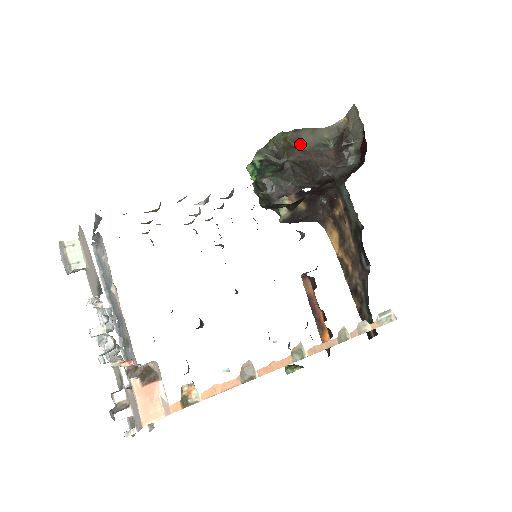
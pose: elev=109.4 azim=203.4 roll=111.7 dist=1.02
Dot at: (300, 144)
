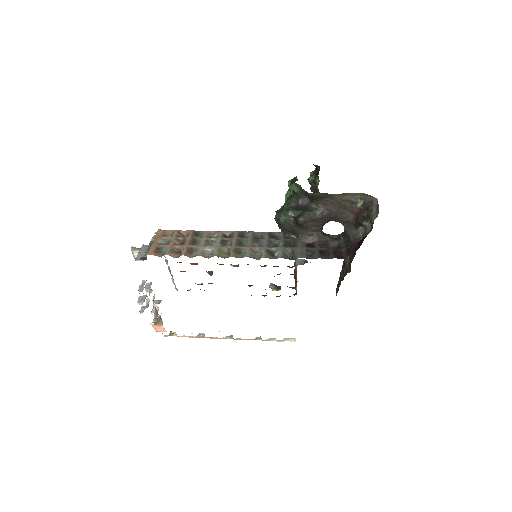
Dot at: (330, 196)
